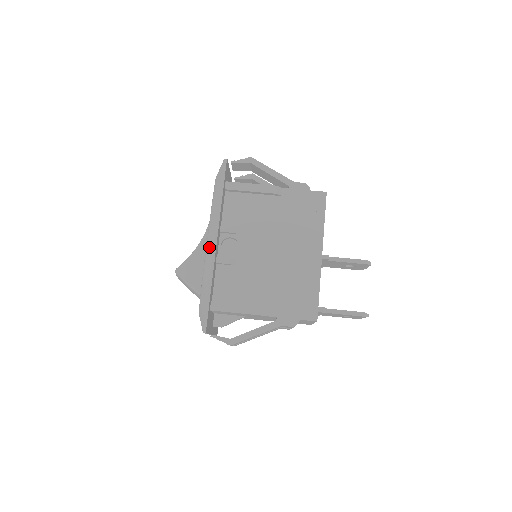
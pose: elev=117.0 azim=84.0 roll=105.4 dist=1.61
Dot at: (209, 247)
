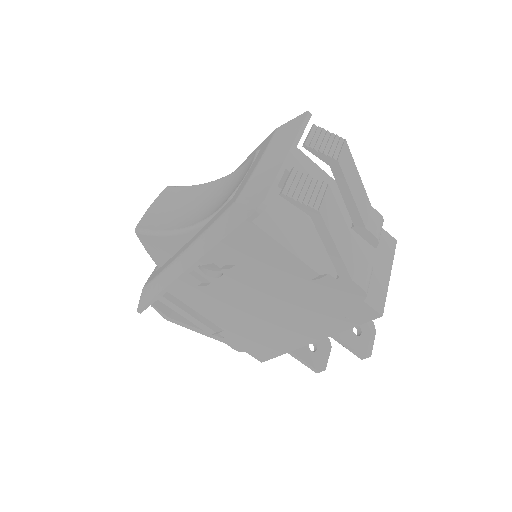
Dot at: (176, 268)
